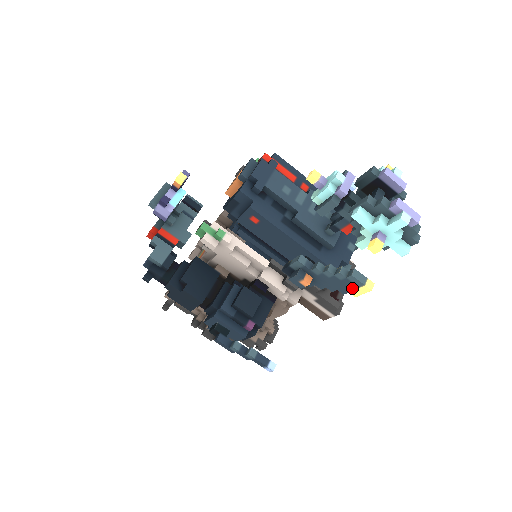
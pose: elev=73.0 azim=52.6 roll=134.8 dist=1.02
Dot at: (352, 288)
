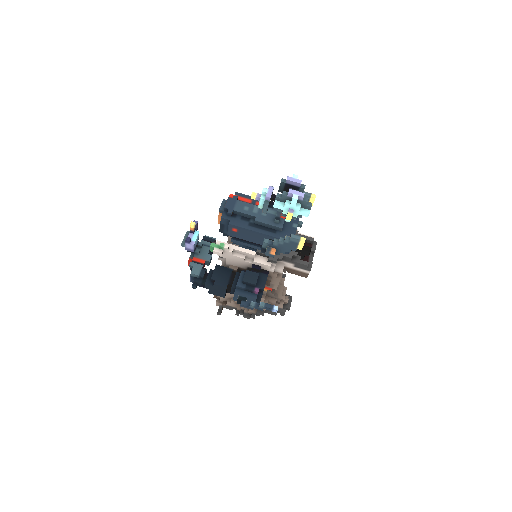
Dot at: (296, 245)
